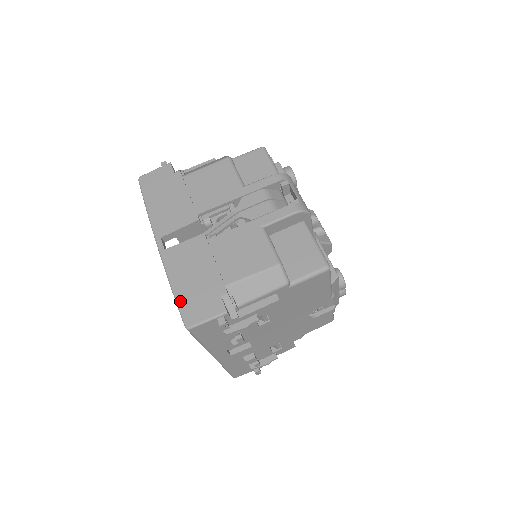
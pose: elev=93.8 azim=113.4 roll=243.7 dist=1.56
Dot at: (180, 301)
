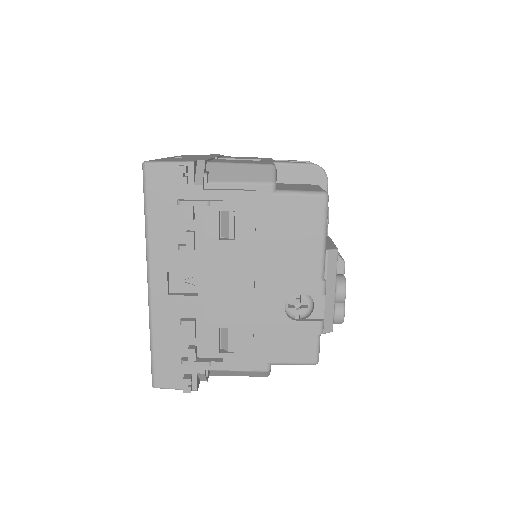
Dot at: occluded
